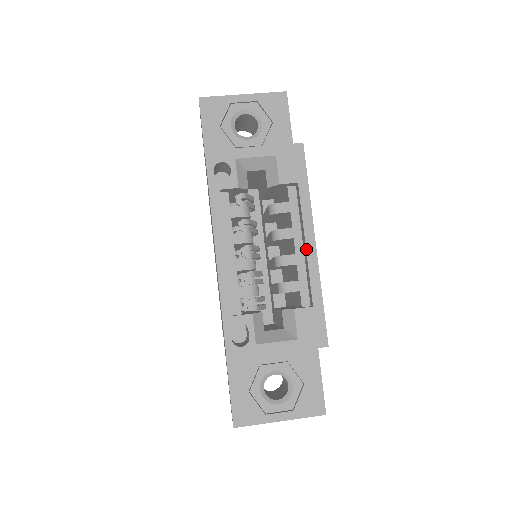
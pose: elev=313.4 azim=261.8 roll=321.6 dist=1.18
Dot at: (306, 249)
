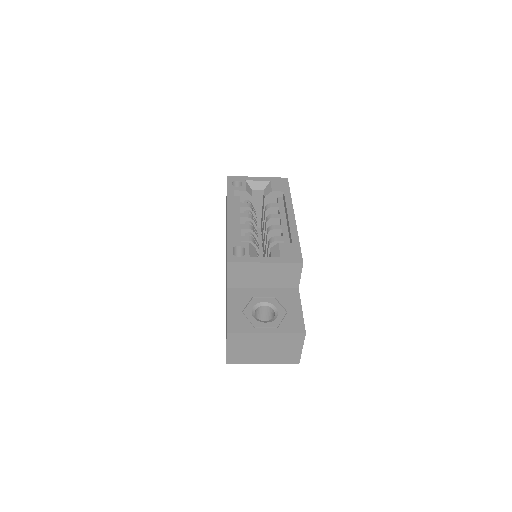
Dot at: (288, 217)
